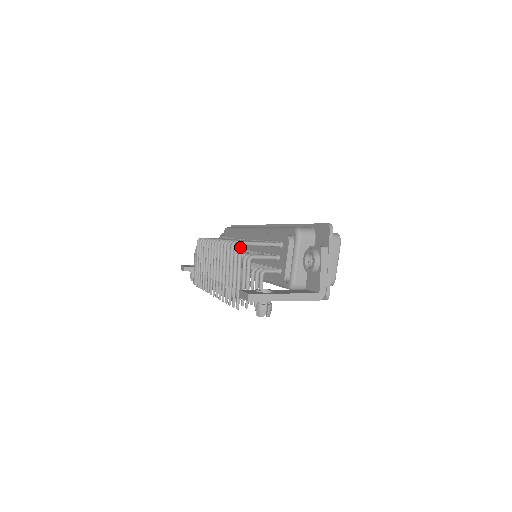
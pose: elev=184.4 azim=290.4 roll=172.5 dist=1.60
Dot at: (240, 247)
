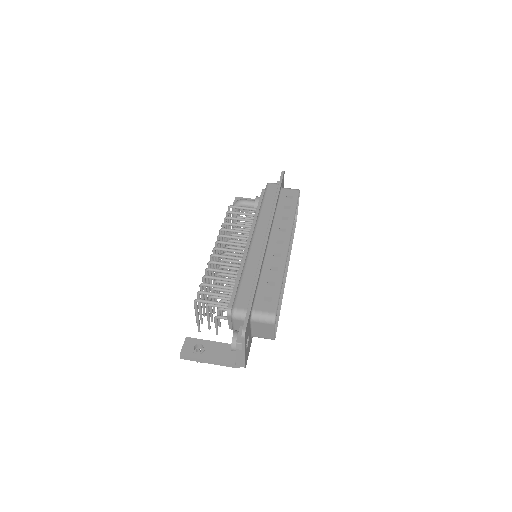
Dot at: (194, 303)
